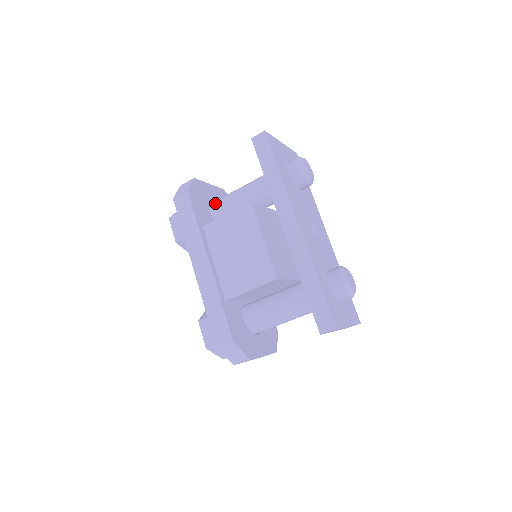
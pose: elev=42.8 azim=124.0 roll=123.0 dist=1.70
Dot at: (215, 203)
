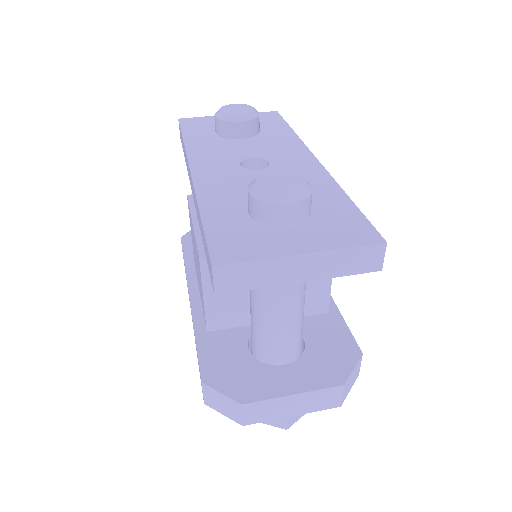
Dot at: occluded
